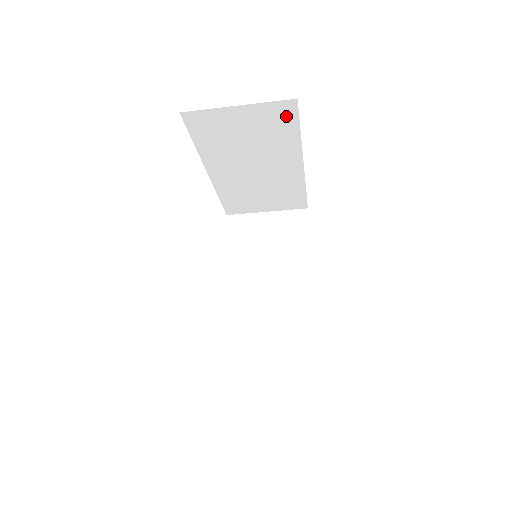
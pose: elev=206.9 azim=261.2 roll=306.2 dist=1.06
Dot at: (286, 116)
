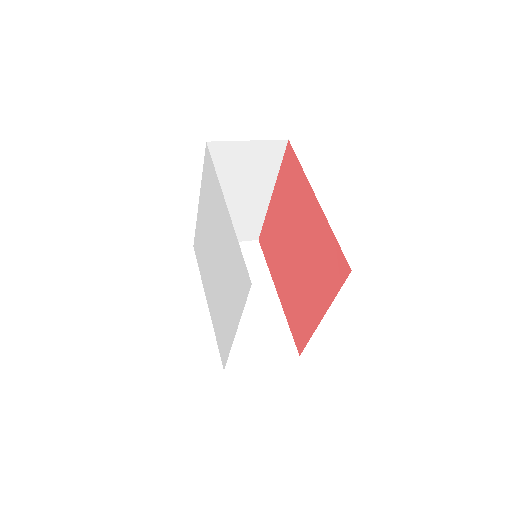
Dot at: (276, 153)
